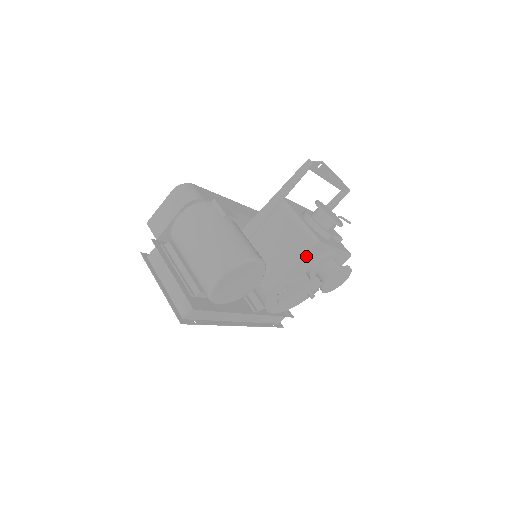
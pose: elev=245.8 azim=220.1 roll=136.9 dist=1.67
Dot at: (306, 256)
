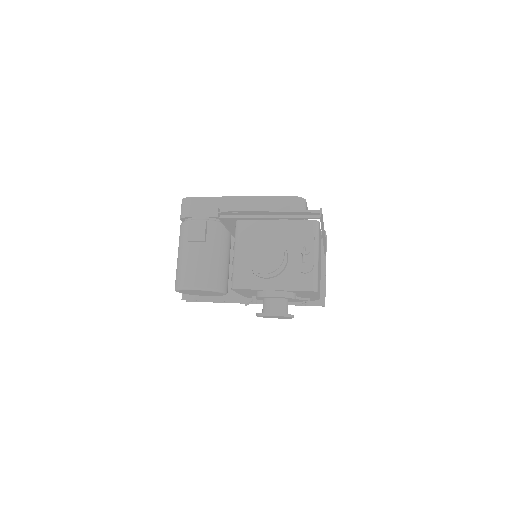
Dot at: (238, 291)
